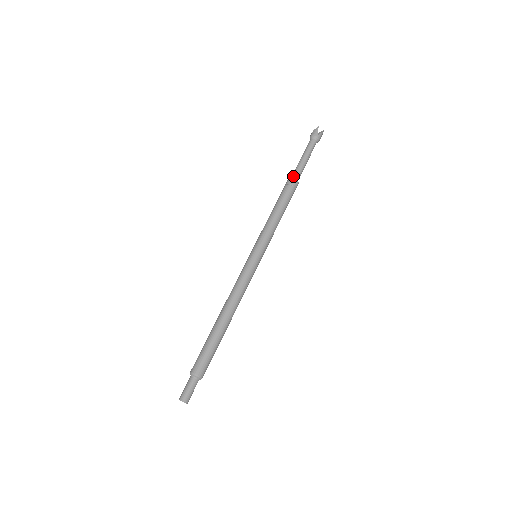
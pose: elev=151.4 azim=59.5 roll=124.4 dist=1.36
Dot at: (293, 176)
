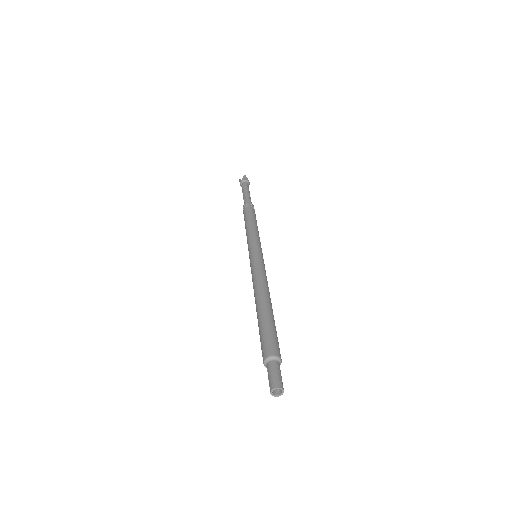
Dot at: (248, 202)
